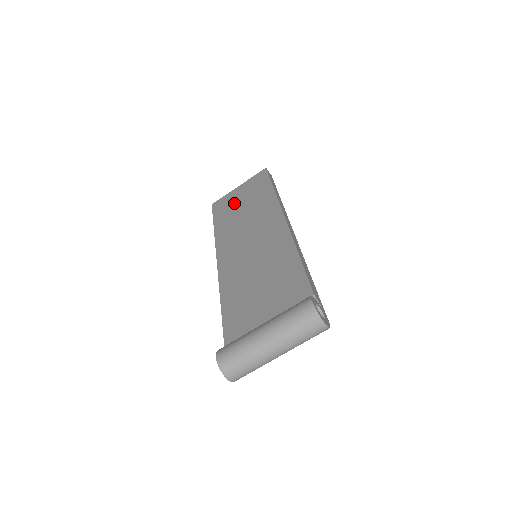
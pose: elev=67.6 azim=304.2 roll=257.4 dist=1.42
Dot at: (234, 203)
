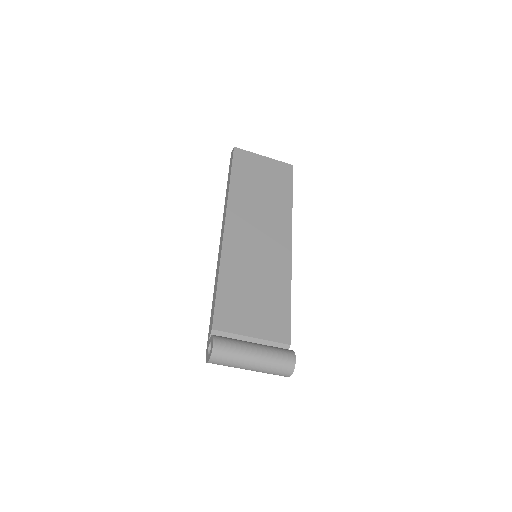
Dot at: (256, 174)
